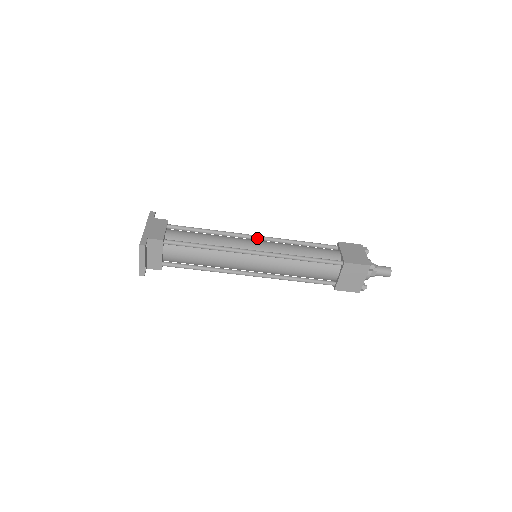
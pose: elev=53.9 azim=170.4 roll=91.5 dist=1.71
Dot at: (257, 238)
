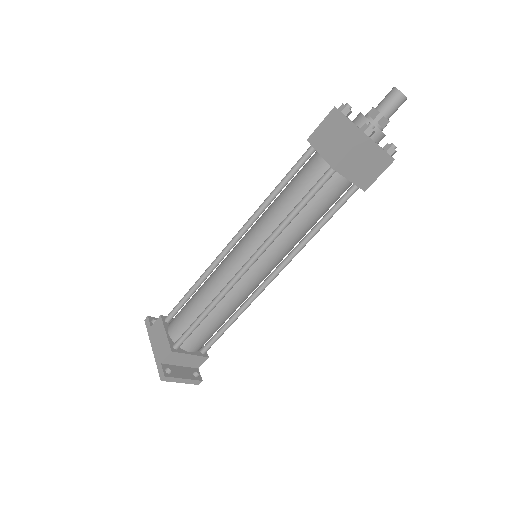
Dot at: (235, 241)
